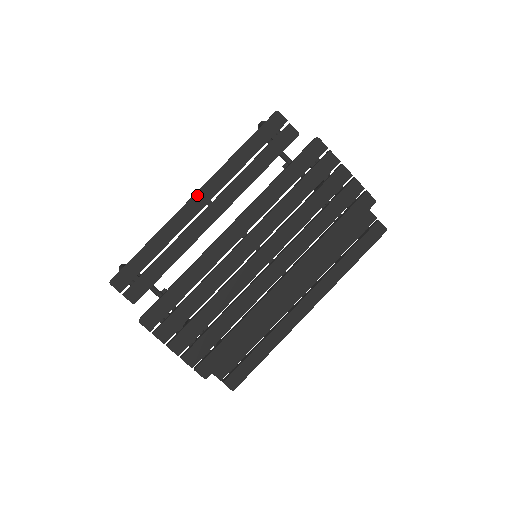
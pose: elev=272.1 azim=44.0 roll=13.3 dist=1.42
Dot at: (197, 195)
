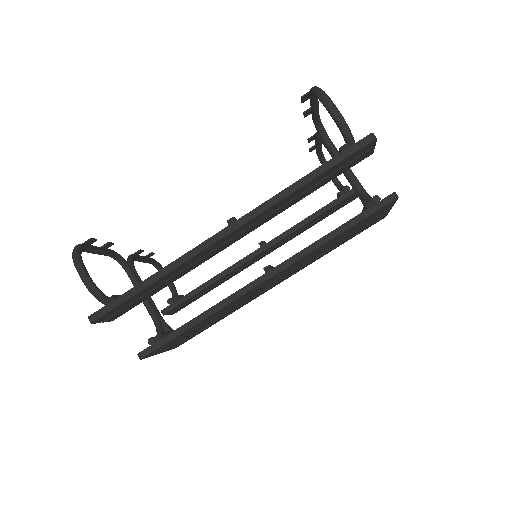
Dot at: (232, 233)
